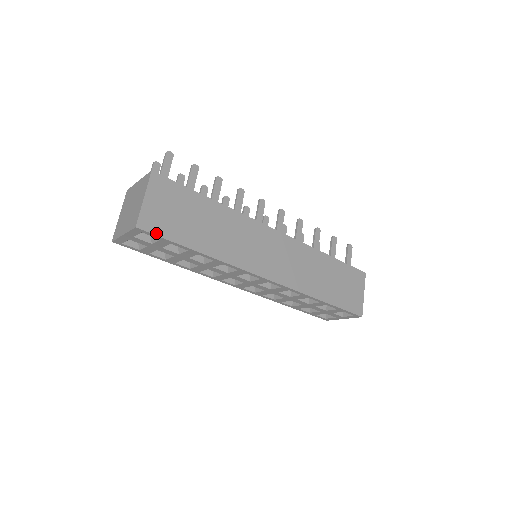
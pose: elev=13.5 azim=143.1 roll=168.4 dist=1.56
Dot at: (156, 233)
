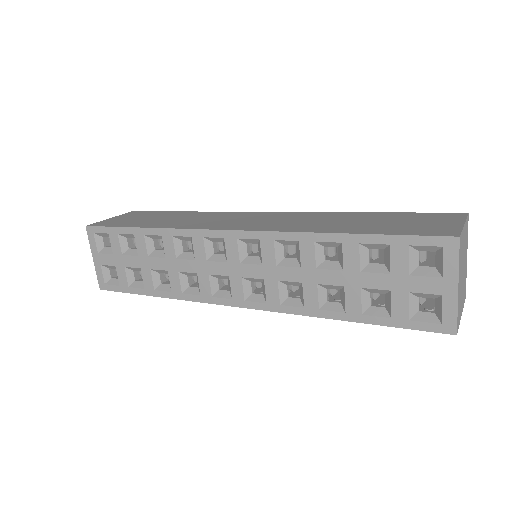
Dot at: (103, 226)
